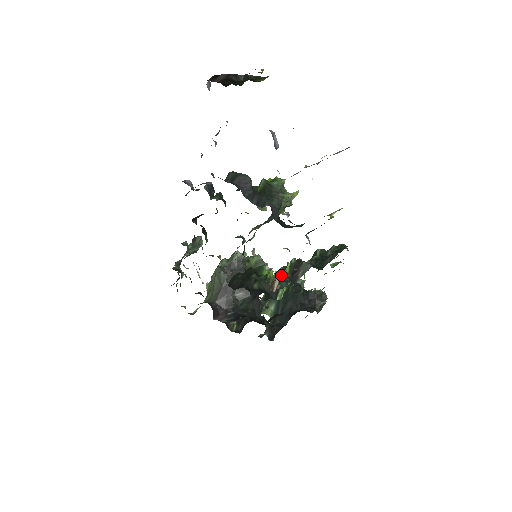
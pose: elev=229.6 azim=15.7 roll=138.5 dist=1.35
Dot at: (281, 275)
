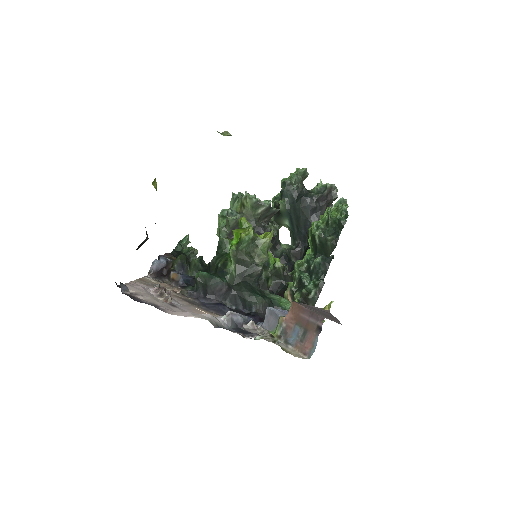
Dot at: occluded
